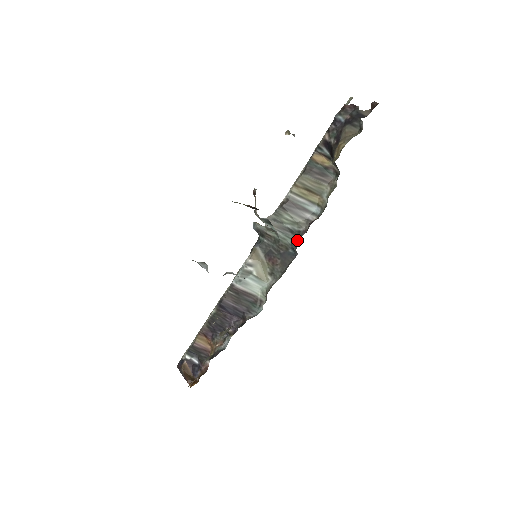
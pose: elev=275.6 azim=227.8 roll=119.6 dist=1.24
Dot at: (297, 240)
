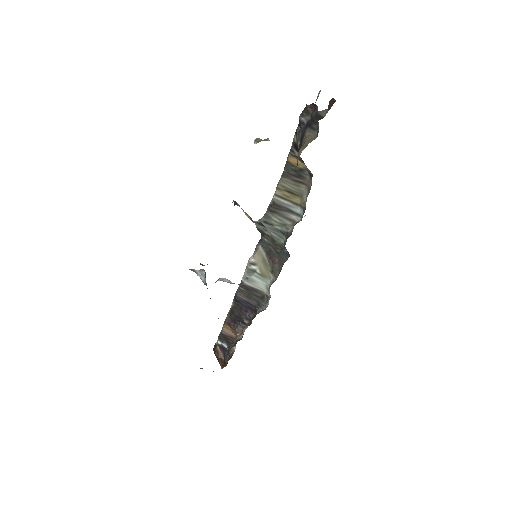
Dot at: (285, 242)
